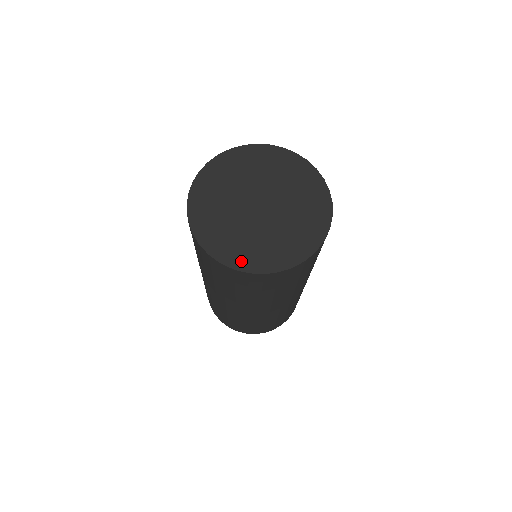
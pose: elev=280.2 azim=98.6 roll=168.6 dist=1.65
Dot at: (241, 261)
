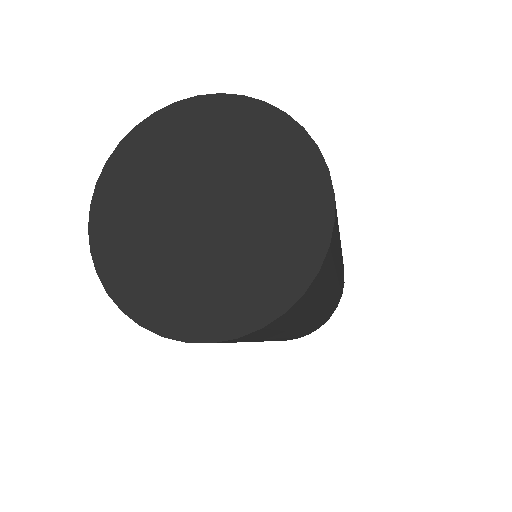
Dot at: (124, 287)
